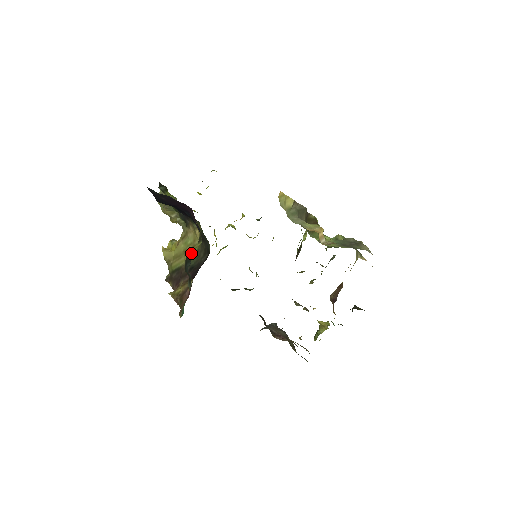
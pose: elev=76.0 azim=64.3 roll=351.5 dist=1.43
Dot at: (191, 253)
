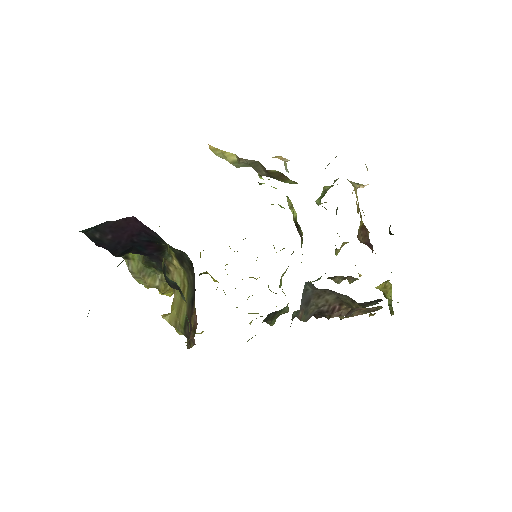
Dot at: (163, 262)
